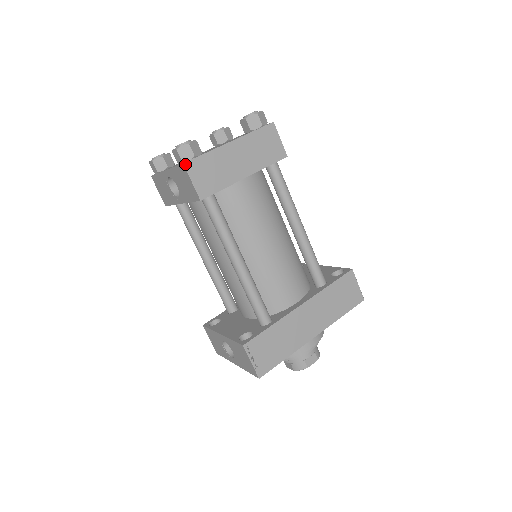
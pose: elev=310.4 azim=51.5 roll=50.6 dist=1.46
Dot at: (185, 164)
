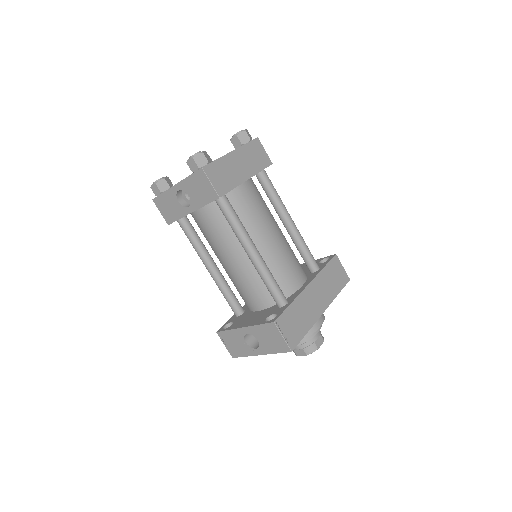
Dot at: (203, 168)
